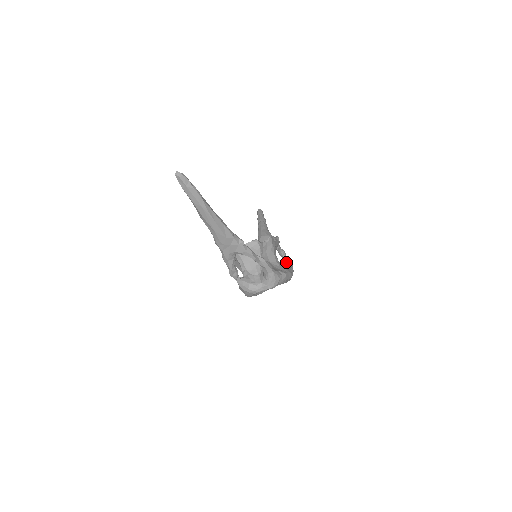
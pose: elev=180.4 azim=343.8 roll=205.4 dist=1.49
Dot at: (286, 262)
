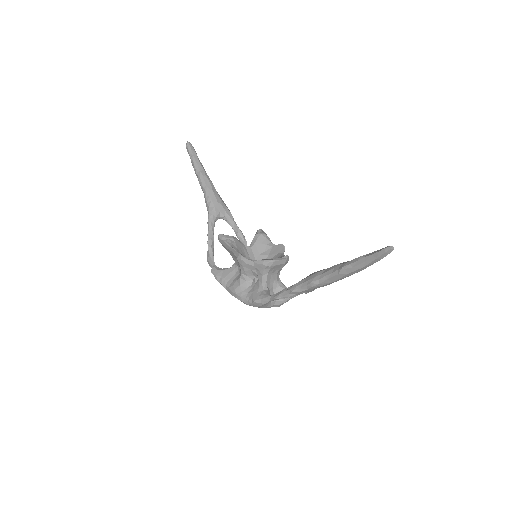
Dot at: occluded
